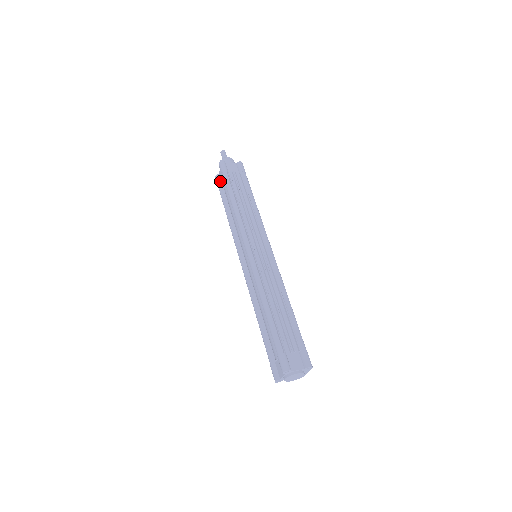
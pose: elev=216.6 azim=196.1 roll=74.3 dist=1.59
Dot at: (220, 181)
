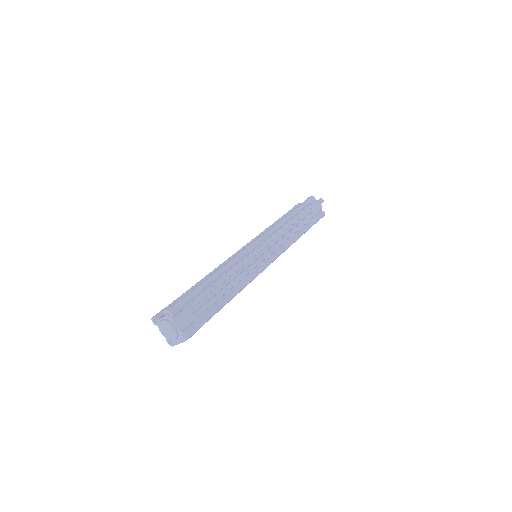
Dot at: occluded
